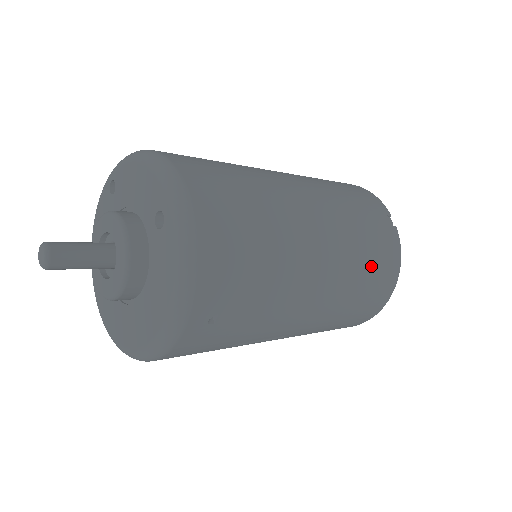
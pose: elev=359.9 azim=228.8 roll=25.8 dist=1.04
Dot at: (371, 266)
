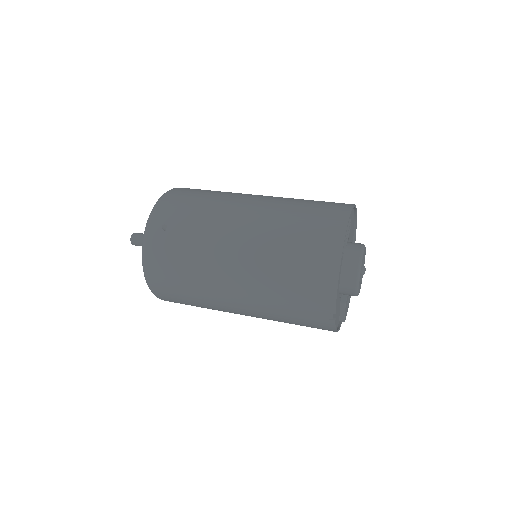
Dot at: (297, 324)
